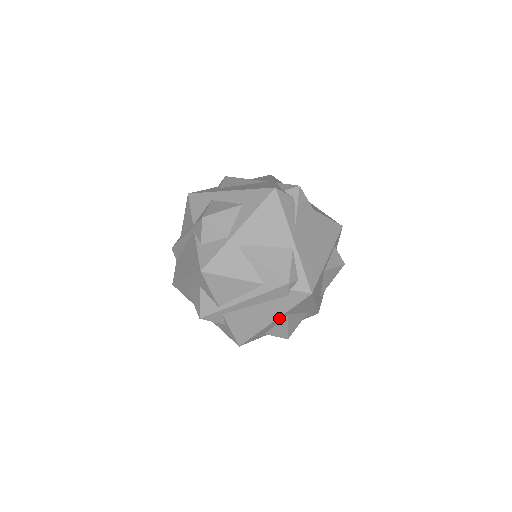
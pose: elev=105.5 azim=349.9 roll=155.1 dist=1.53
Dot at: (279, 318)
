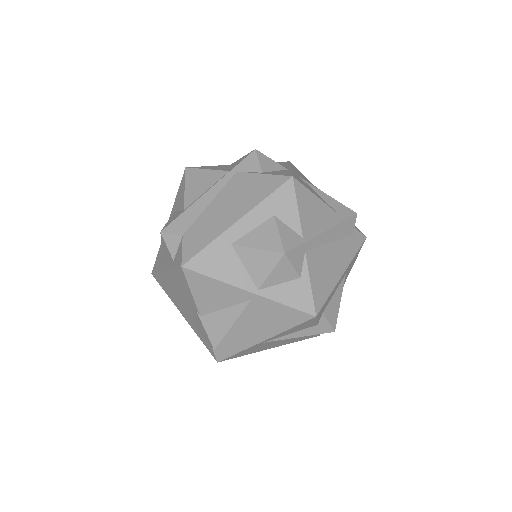
Dot at: (345, 271)
